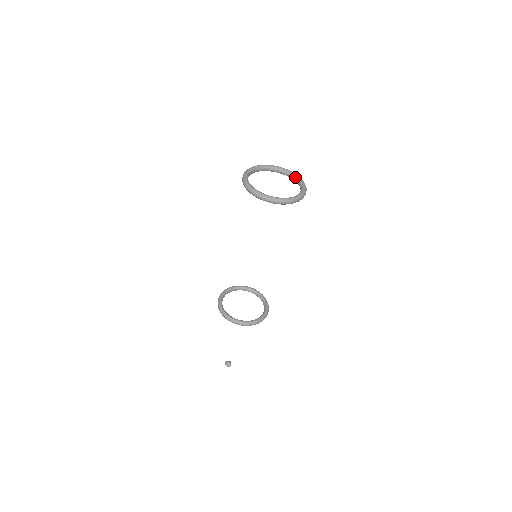
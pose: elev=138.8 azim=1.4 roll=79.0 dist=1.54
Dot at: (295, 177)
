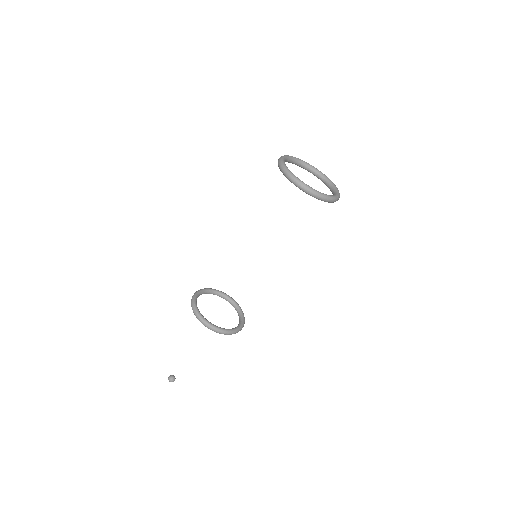
Dot at: (305, 164)
